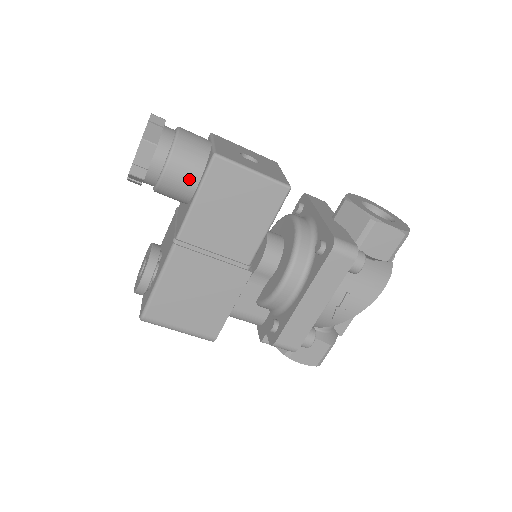
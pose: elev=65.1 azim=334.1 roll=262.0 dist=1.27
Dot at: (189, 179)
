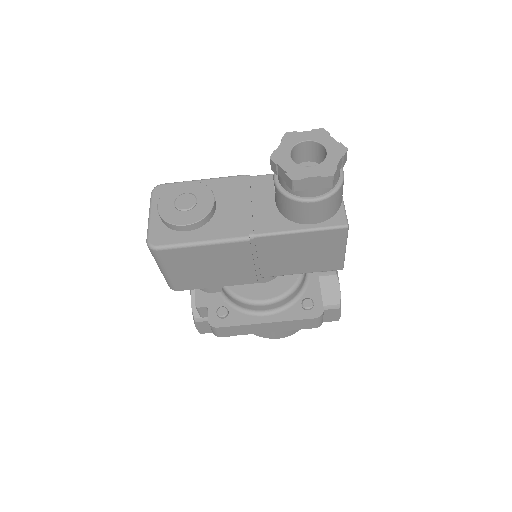
Dot at: (314, 218)
